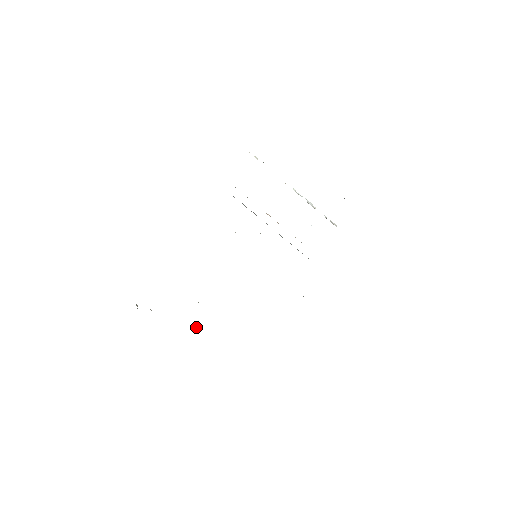
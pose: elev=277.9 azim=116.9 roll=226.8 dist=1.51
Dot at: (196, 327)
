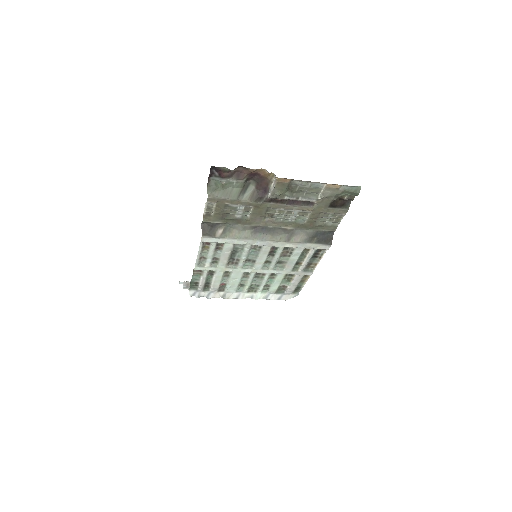
Dot at: (274, 183)
